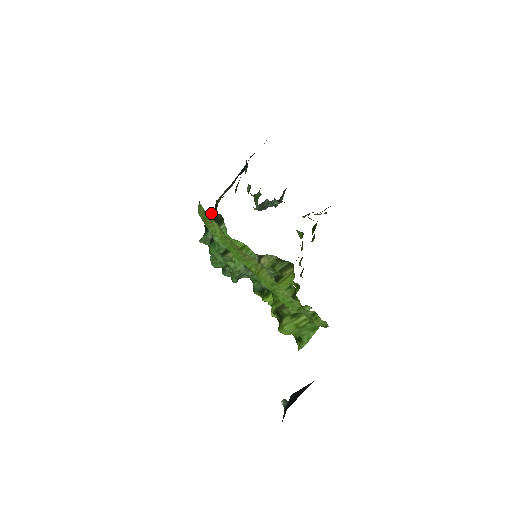
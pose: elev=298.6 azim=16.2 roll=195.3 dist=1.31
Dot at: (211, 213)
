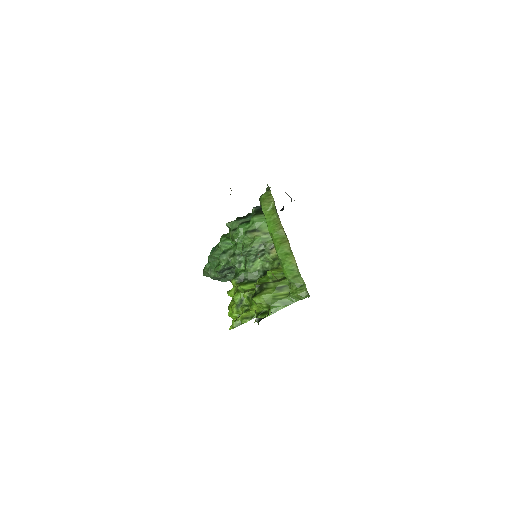
Dot at: (260, 206)
